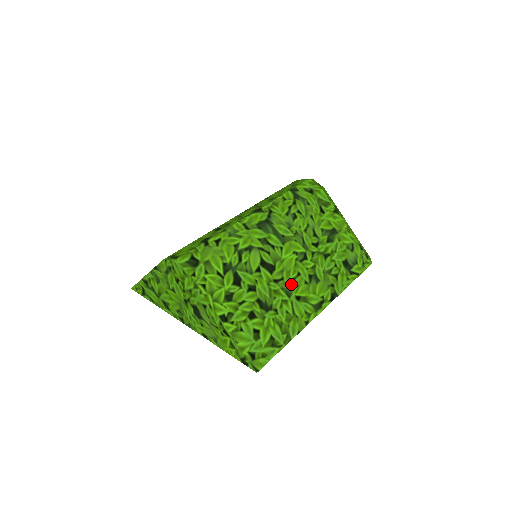
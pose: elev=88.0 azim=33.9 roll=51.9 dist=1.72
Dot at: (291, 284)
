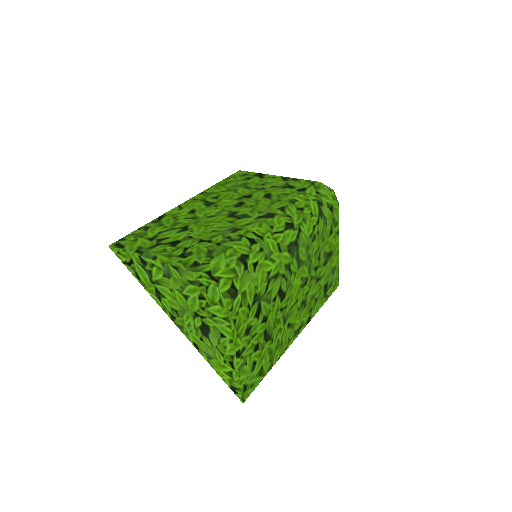
Dot at: (289, 311)
